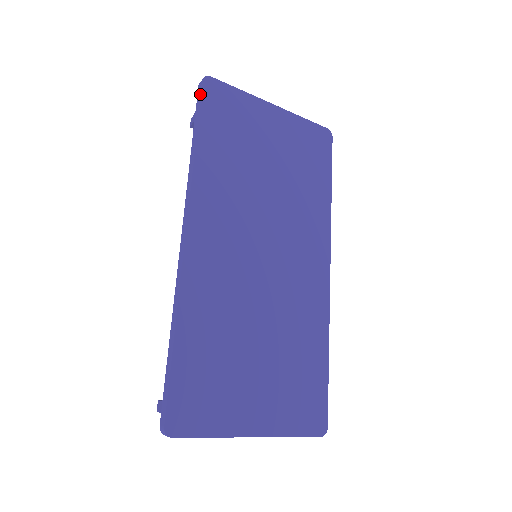
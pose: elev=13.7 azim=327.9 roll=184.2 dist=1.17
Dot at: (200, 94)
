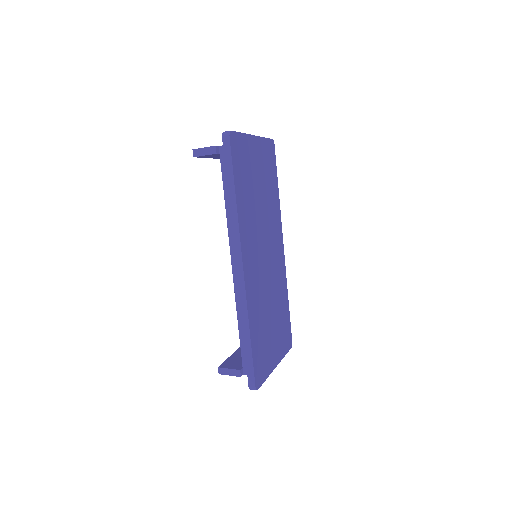
Dot at: (229, 150)
